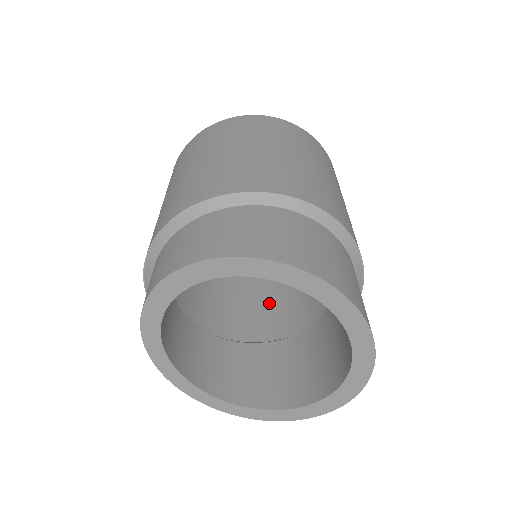
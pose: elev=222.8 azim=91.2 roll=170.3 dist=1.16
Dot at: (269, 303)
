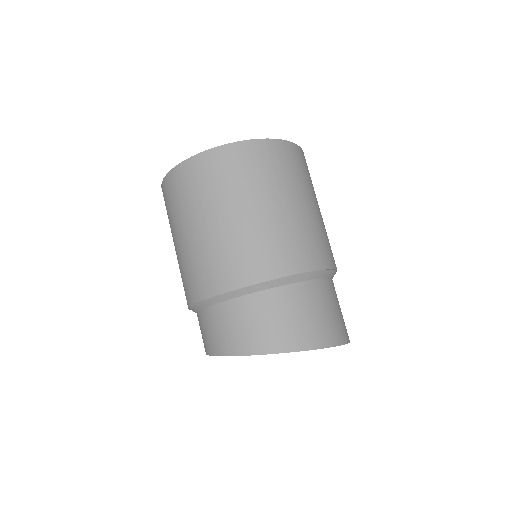
Dot at: occluded
